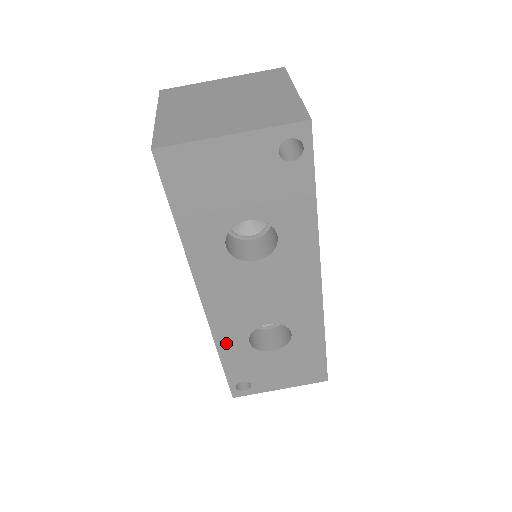
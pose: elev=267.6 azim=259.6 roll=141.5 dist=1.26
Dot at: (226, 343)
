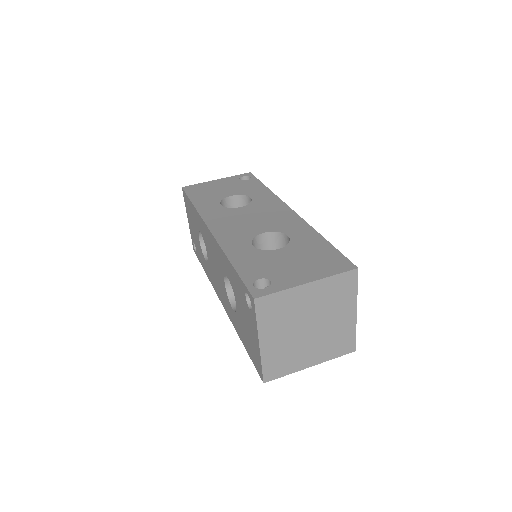
Dot at: (232, 249)
